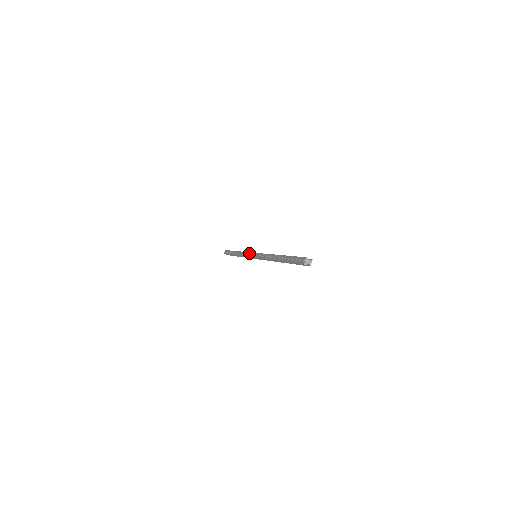
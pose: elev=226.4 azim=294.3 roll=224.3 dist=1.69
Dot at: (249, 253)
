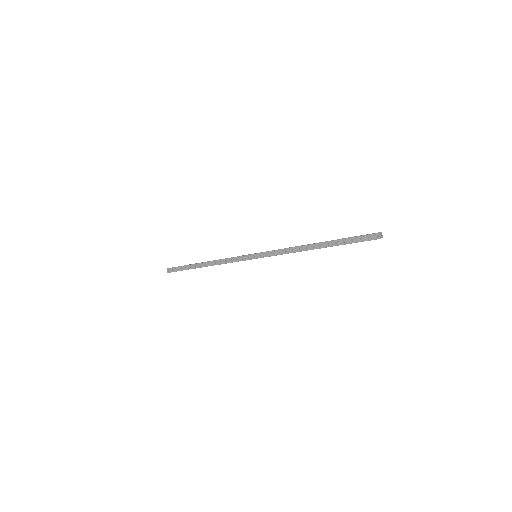
Dot at: (241, 257)
